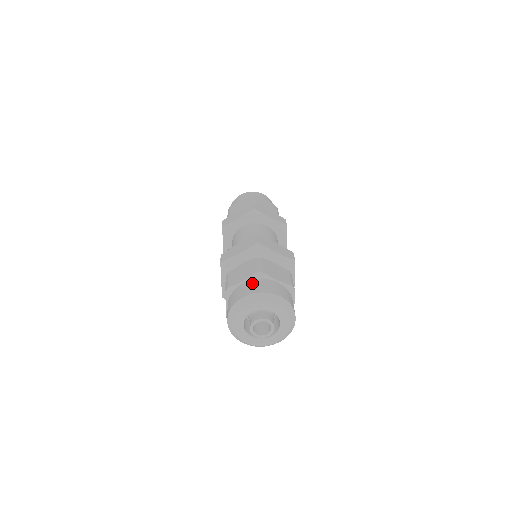
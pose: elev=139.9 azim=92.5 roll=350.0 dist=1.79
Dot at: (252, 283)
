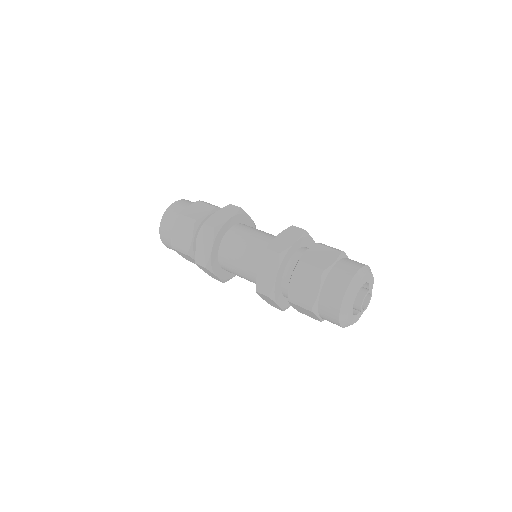
Dot at: (329, 286)
